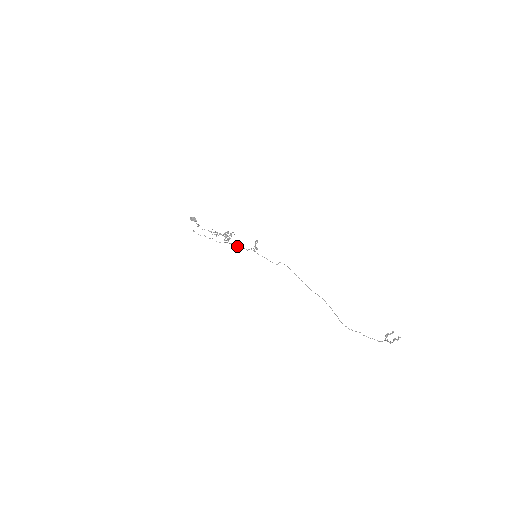
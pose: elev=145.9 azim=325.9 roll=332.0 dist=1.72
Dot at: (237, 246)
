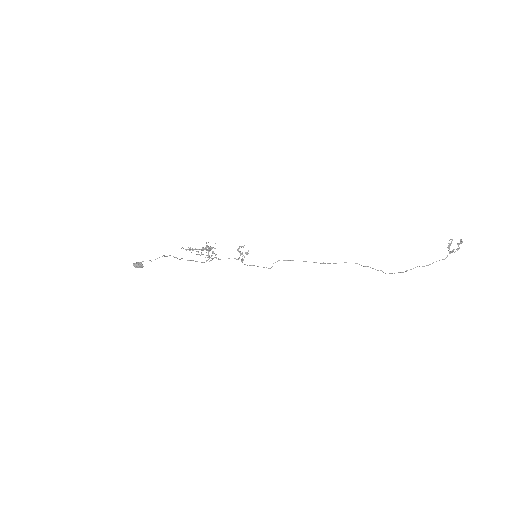
Dot at: occluded
